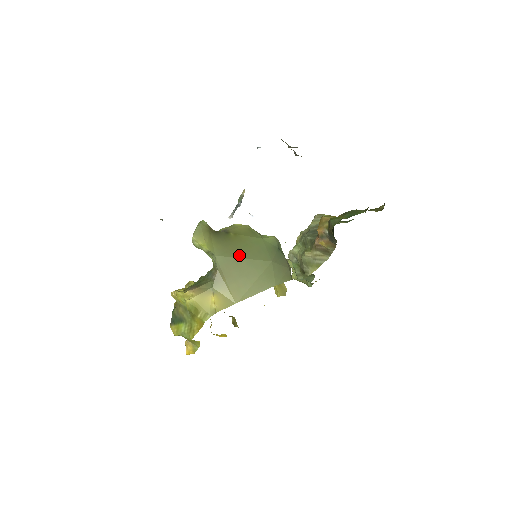
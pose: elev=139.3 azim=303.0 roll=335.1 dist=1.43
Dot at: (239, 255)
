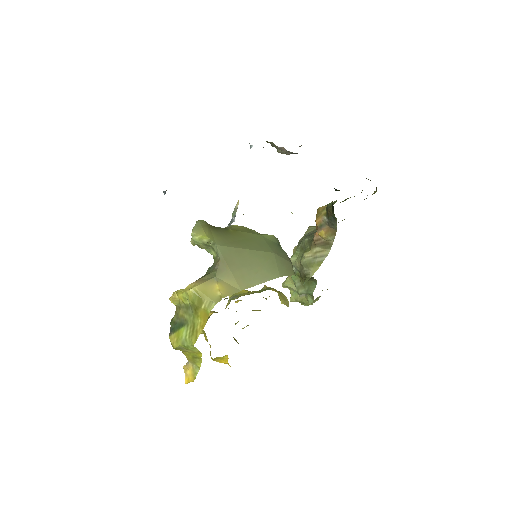
Dot at: (240, 246)
